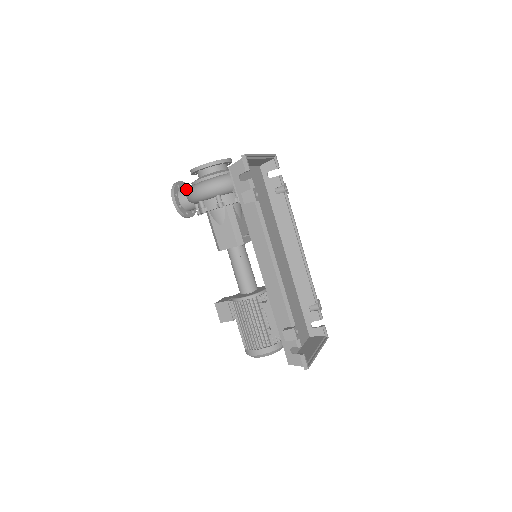
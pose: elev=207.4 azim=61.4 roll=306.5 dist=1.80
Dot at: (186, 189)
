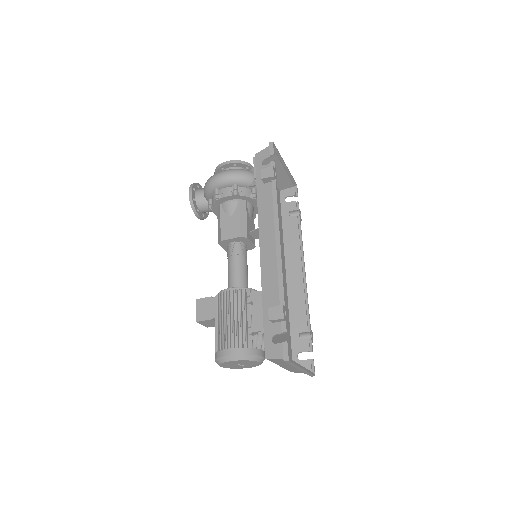
Dot at: occluded
